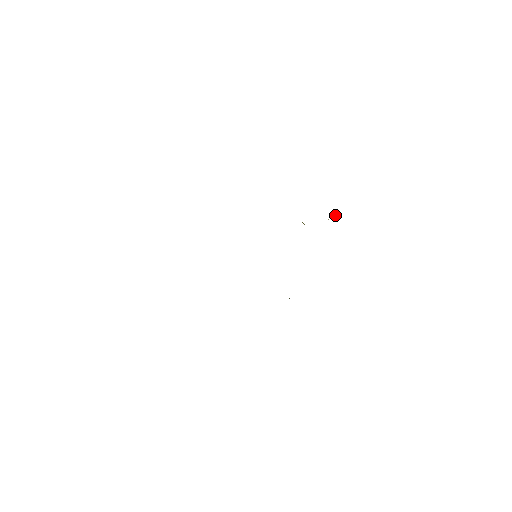
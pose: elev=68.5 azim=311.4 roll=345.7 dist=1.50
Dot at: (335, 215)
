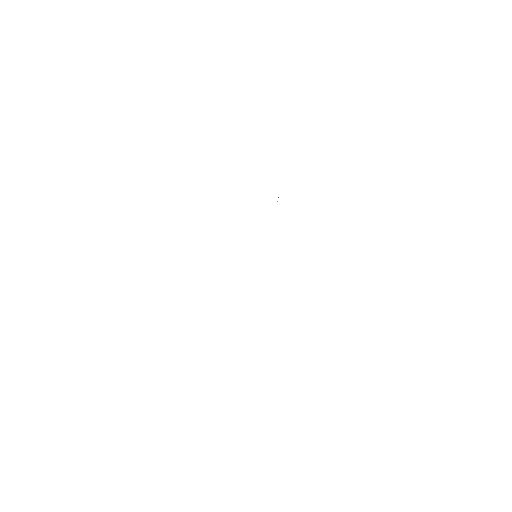
Dot at: occluded
